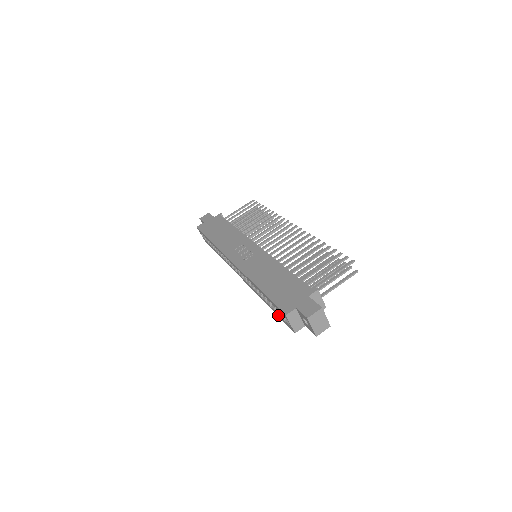
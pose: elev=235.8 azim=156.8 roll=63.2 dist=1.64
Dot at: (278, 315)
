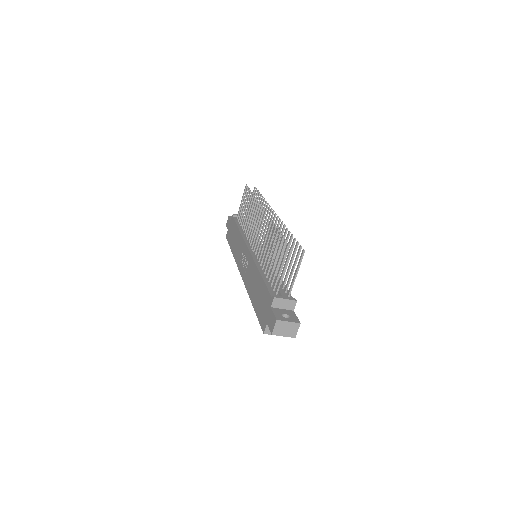
Dot at: occluded
